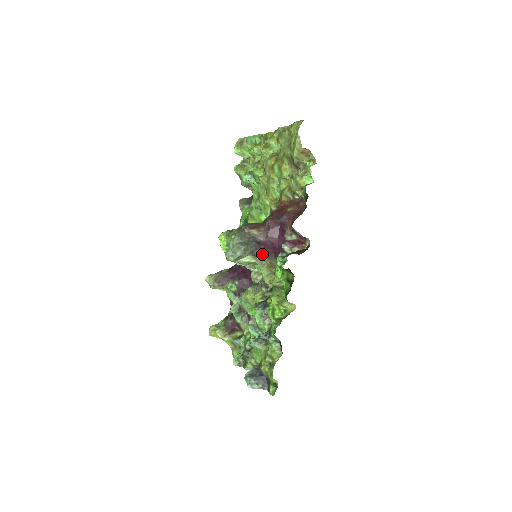
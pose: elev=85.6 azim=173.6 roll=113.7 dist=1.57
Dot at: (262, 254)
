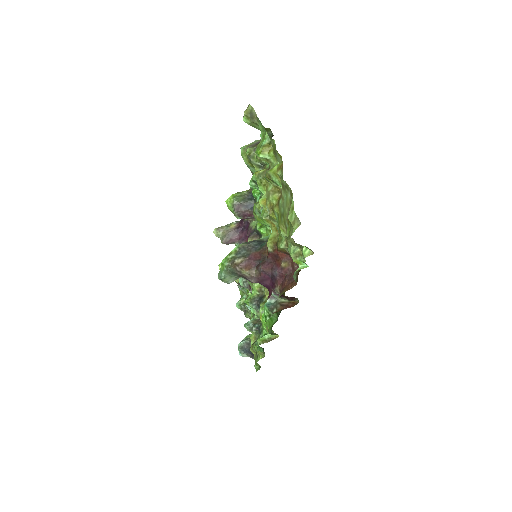
Dot at: occluded
